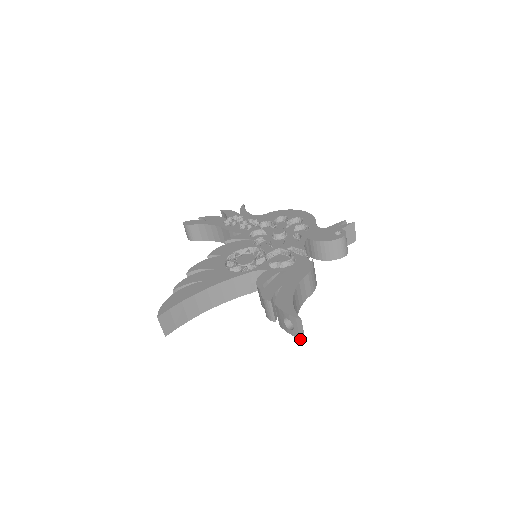
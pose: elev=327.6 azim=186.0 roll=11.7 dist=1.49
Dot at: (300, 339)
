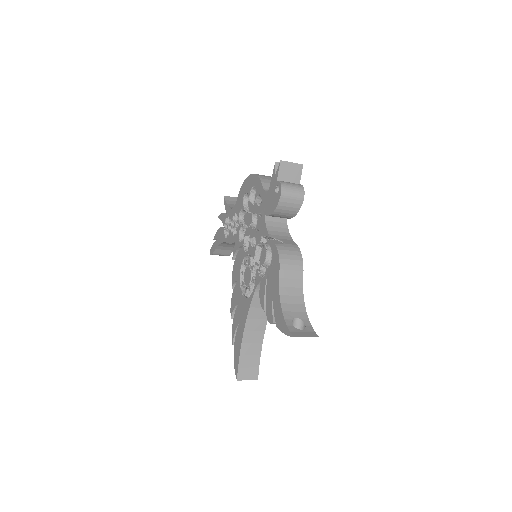
Dot at: occluded
